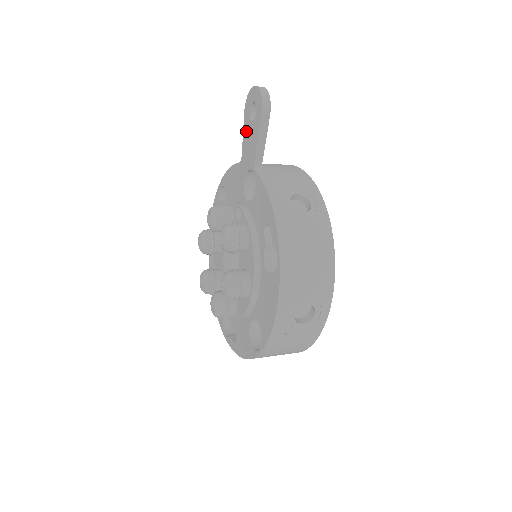
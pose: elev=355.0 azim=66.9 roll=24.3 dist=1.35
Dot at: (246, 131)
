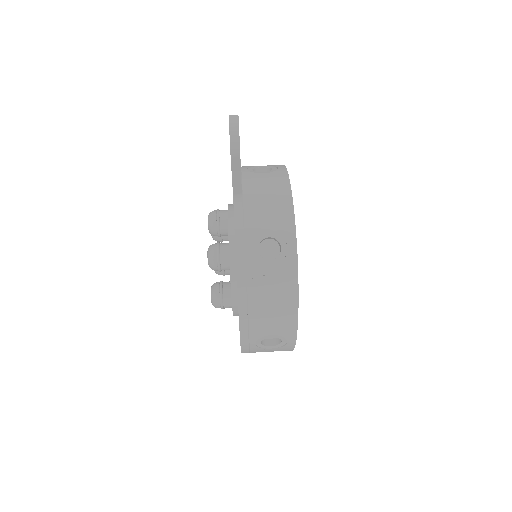
Dot at: occluded
